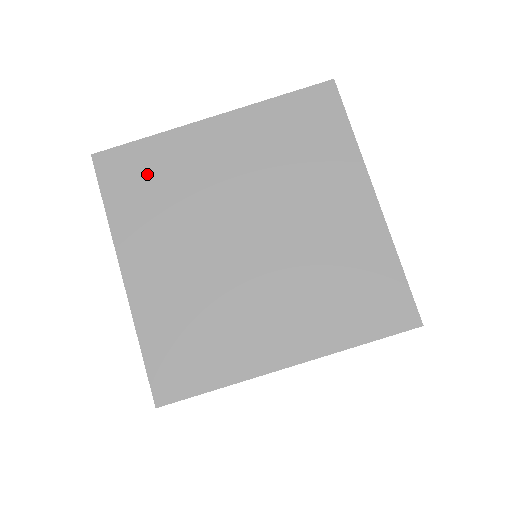
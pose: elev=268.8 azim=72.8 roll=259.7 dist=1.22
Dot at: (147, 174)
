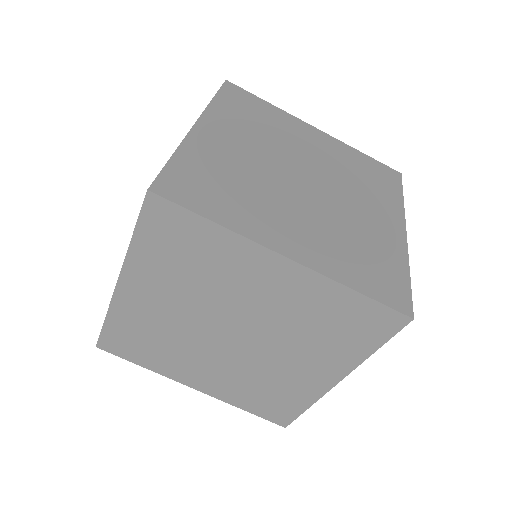
Dot at: (189, 246)
